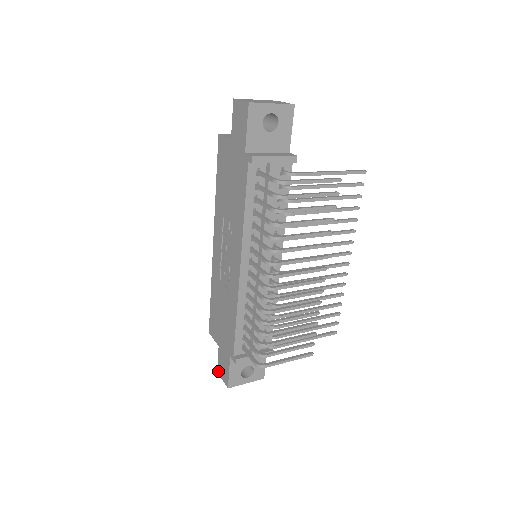
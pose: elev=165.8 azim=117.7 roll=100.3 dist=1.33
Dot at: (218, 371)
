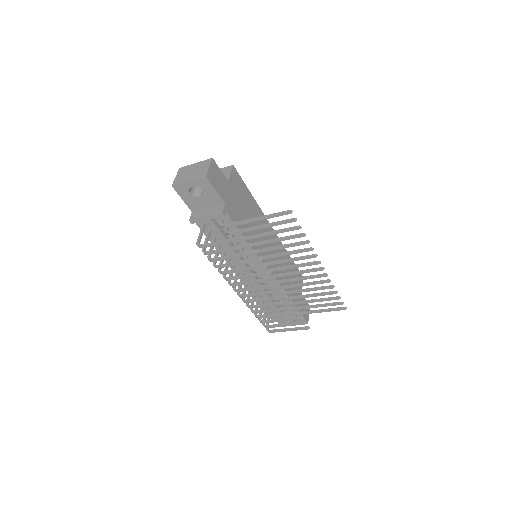
Dot at: occluded
